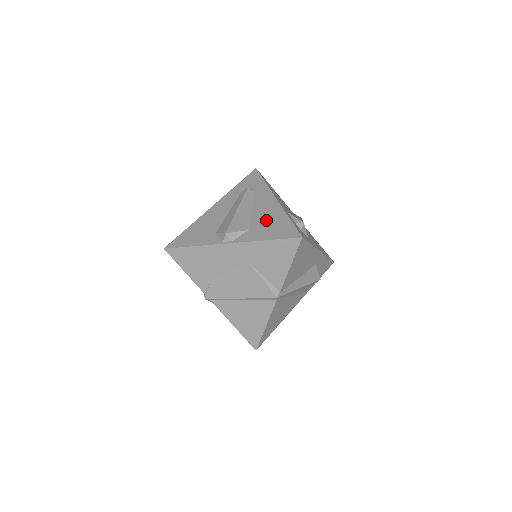
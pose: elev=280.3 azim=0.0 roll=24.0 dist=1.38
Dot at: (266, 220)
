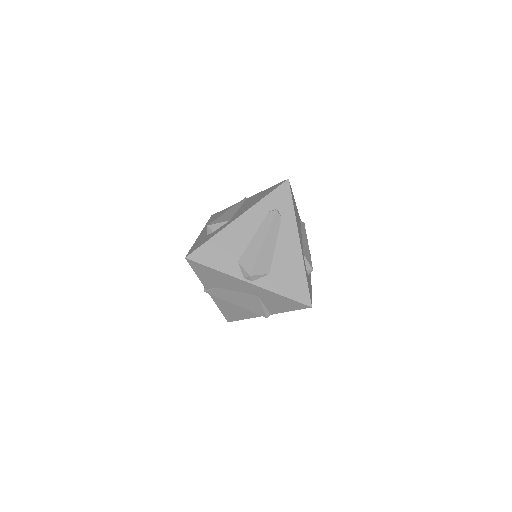
Dot at: (286, 269)
